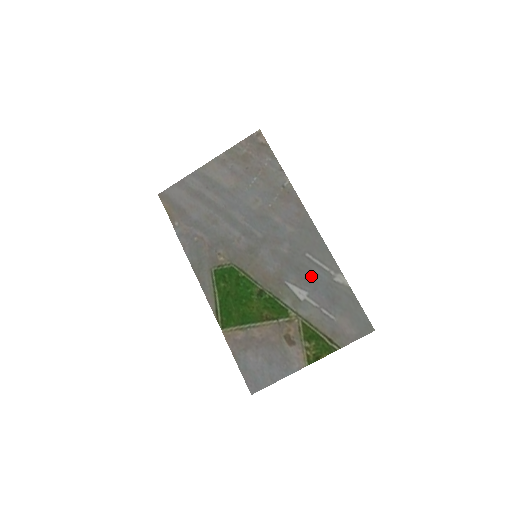
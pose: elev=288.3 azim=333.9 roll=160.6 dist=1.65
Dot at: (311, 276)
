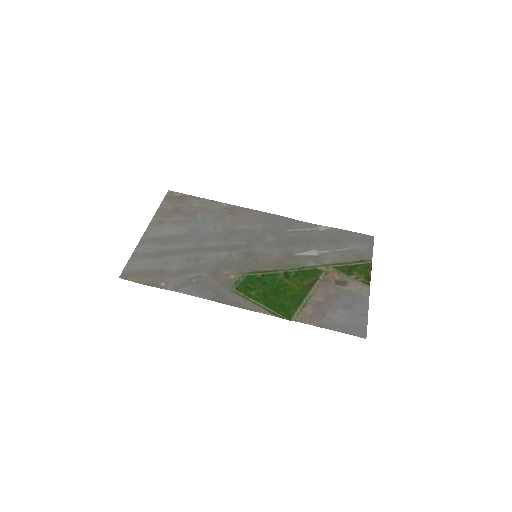
Dot at: (305, 240)
